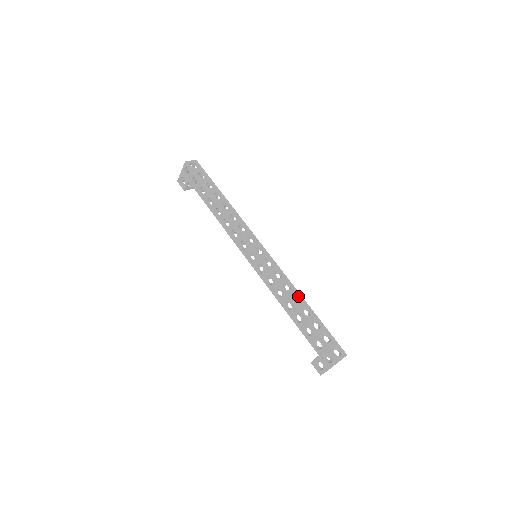
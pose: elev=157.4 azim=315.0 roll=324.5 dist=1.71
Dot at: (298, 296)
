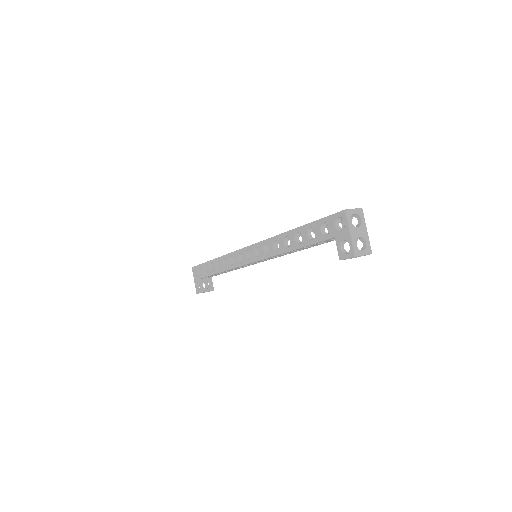
Dot at: occluded
